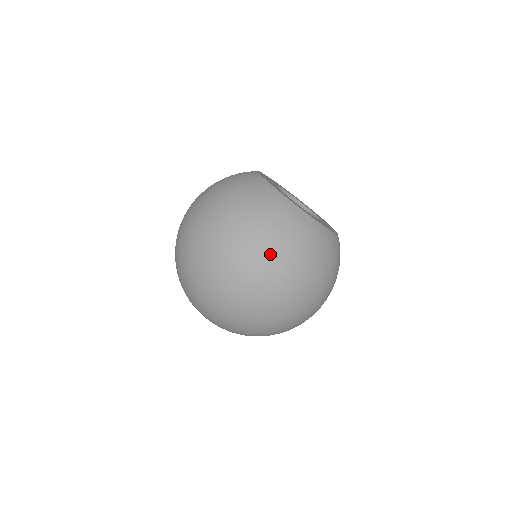
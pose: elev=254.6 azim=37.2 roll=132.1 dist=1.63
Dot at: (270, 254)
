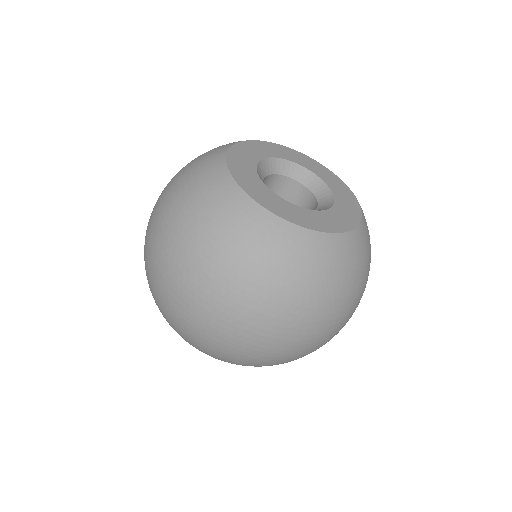
Dot at: (338, 314)
